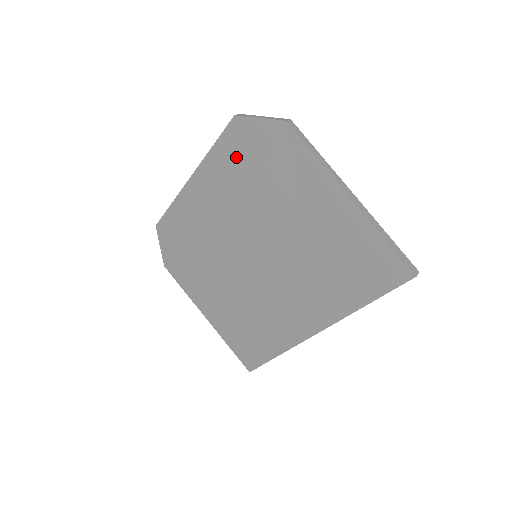
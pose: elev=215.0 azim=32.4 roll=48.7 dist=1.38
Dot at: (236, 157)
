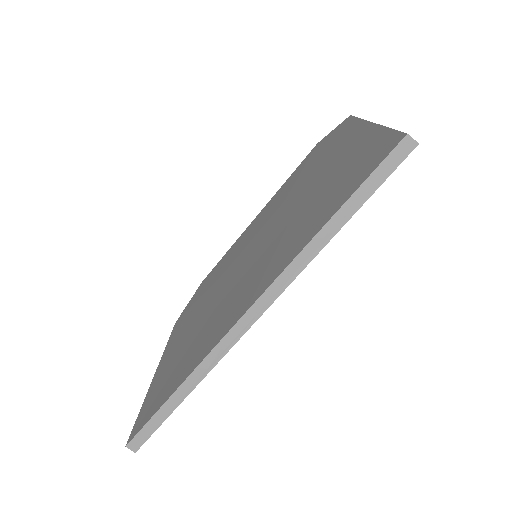
Dot at: (299, 171)
